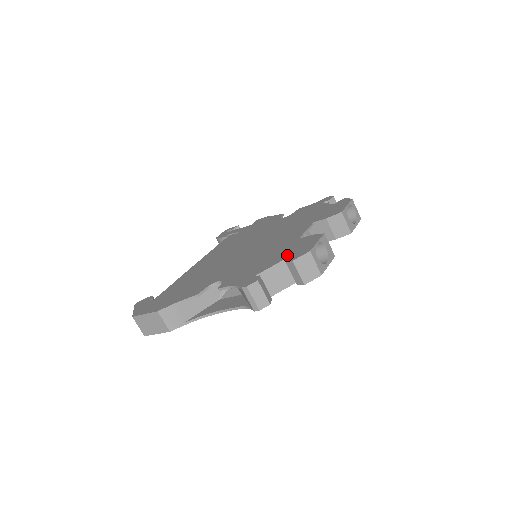
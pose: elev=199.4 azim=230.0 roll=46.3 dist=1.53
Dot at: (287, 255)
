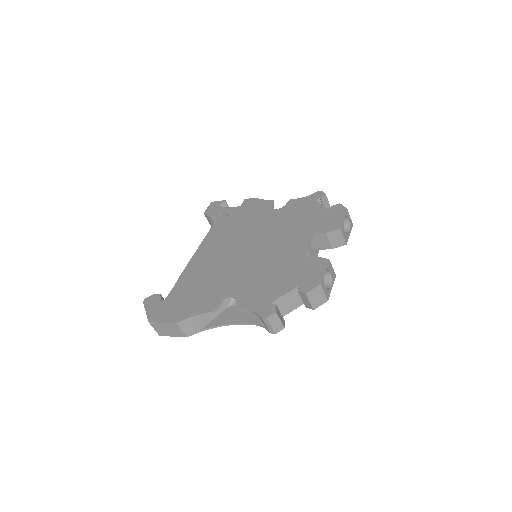
Dot at: (298, 282)
